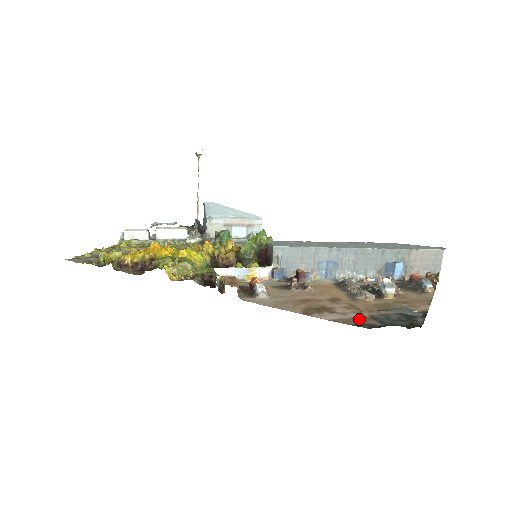
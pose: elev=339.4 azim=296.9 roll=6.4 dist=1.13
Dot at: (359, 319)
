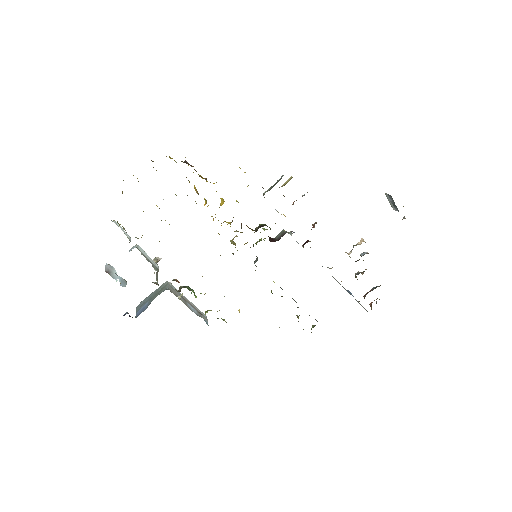
Dot at: occluded
